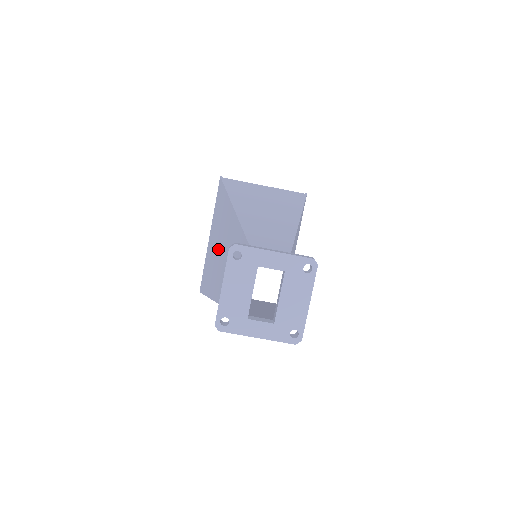
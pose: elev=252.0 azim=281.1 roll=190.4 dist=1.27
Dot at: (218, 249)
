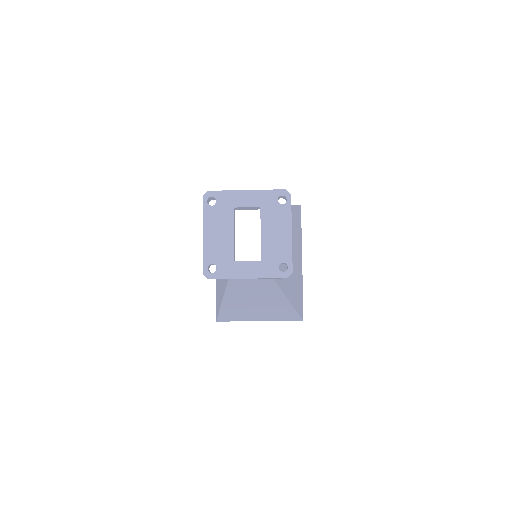
Dot at: occluded
